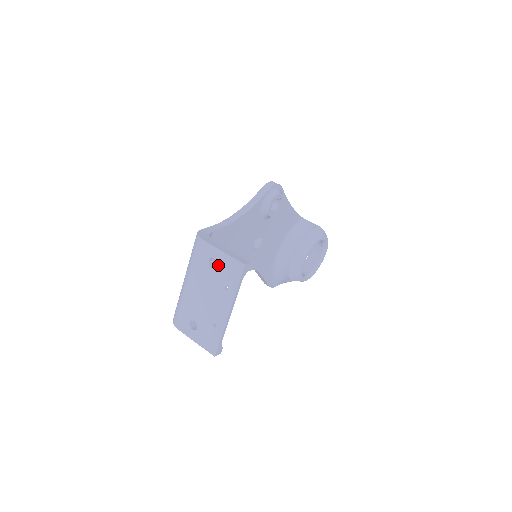
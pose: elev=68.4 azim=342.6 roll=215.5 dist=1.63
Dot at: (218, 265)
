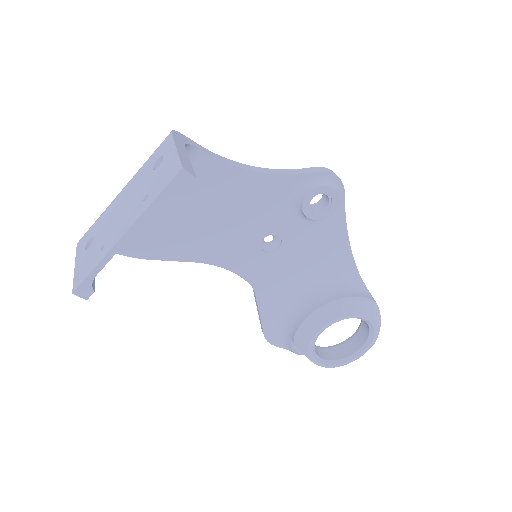
Dot at: (160, 166)
